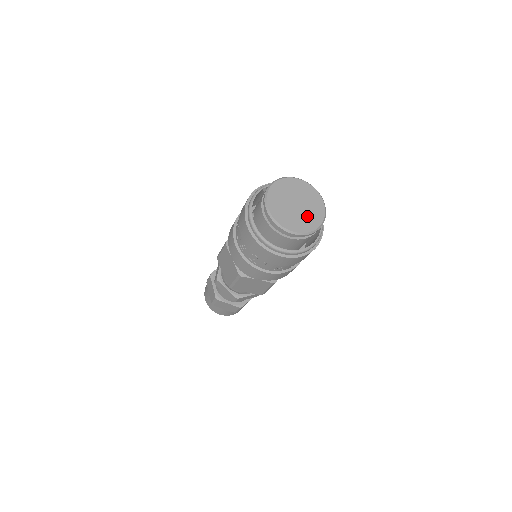
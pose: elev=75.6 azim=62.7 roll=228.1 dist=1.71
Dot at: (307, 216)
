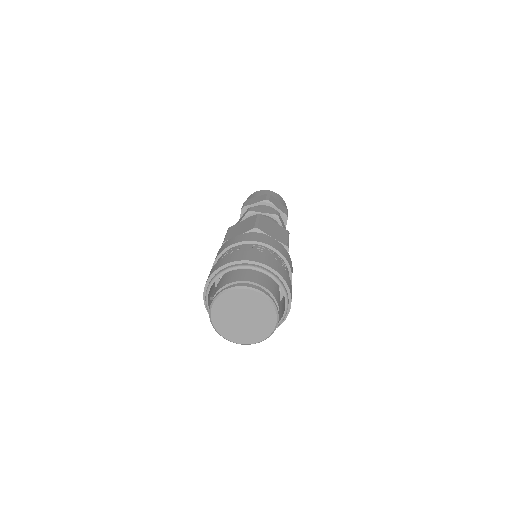
Dot at: (249, 331)
